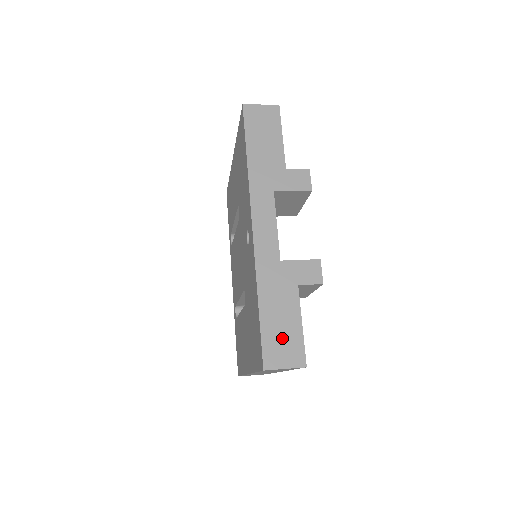
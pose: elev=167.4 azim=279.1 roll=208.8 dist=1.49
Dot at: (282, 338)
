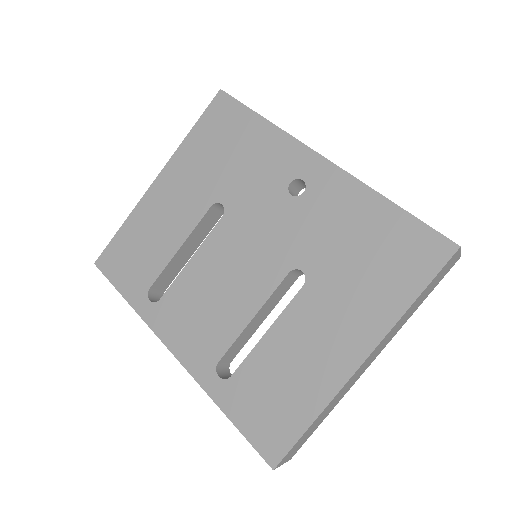
Dot at: occluded
